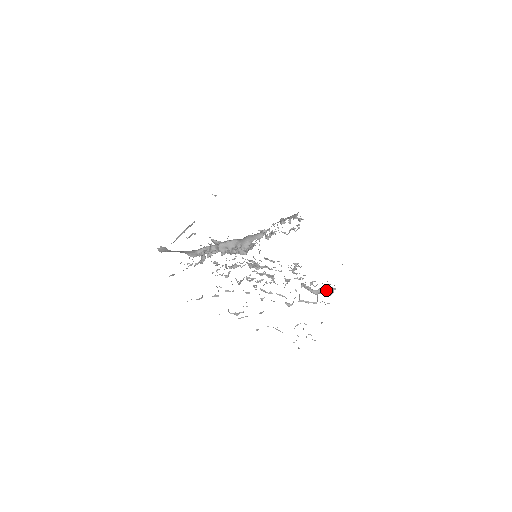
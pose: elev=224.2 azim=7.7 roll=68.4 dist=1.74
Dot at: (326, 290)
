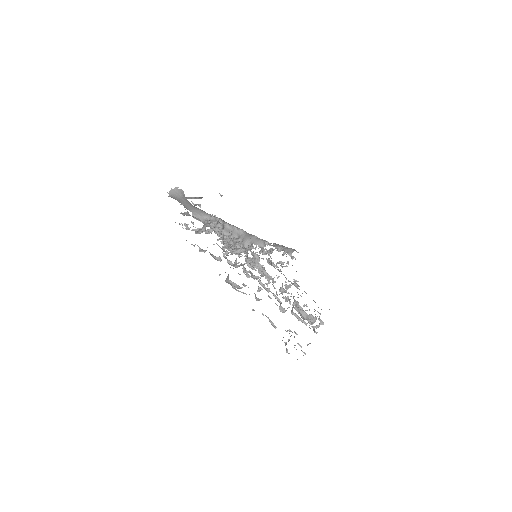
Dot at: (314, 320)
